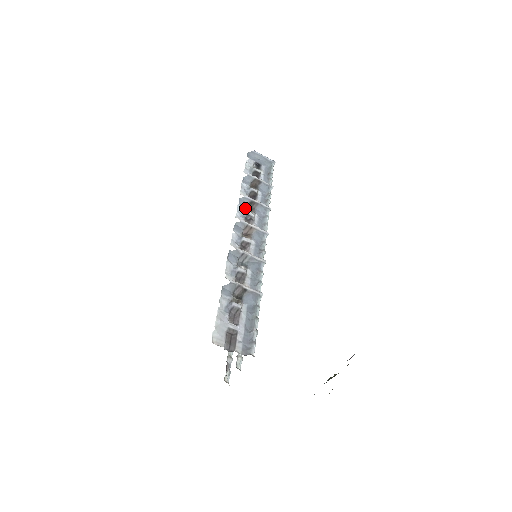
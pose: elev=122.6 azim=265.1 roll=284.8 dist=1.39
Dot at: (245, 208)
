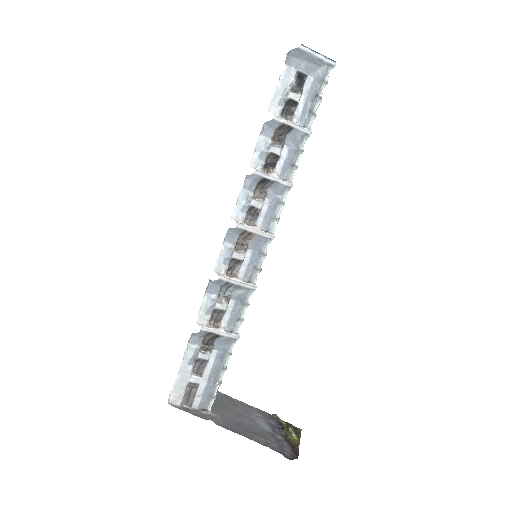
Dot at: (251, 193)
